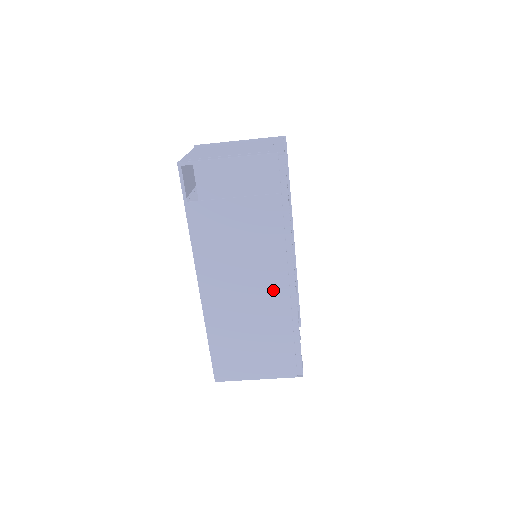
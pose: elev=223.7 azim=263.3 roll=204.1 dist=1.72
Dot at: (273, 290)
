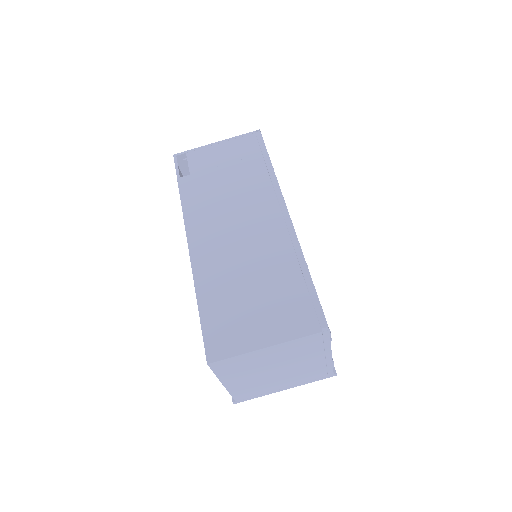
Dot at: (268, 231)
